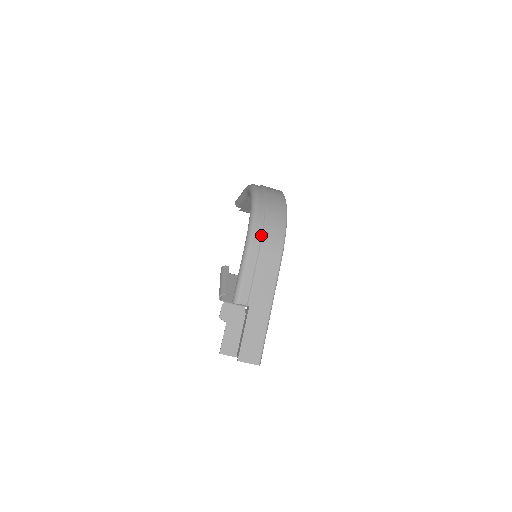
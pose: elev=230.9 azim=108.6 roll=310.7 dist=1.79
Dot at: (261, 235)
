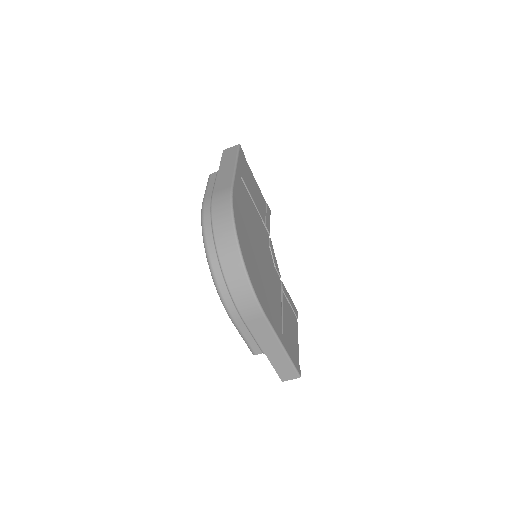
Dot at: (235, 308)
